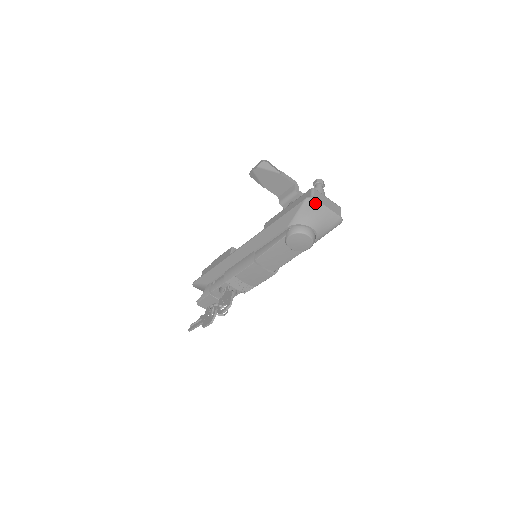
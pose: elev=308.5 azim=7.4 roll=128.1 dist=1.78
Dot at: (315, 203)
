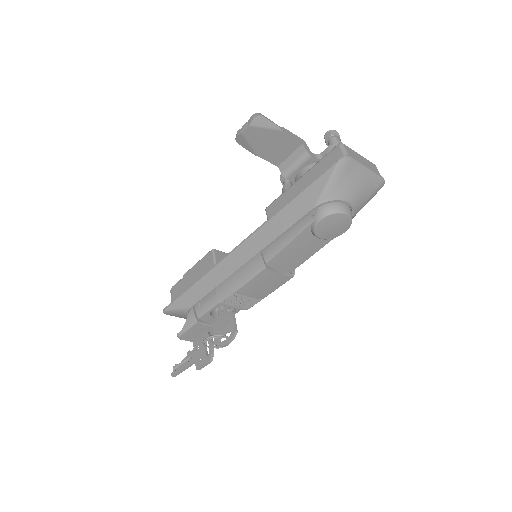
Dot at: (352, 165)
